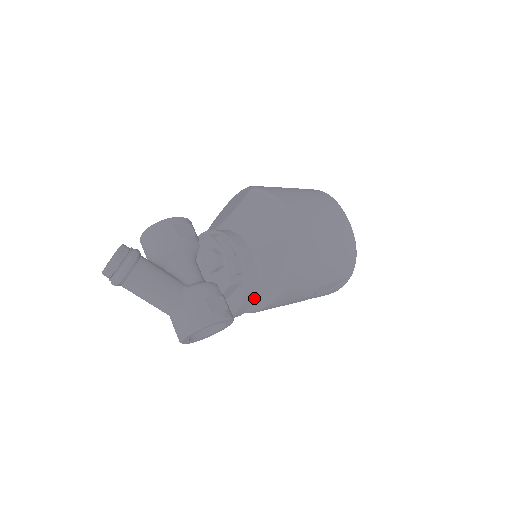
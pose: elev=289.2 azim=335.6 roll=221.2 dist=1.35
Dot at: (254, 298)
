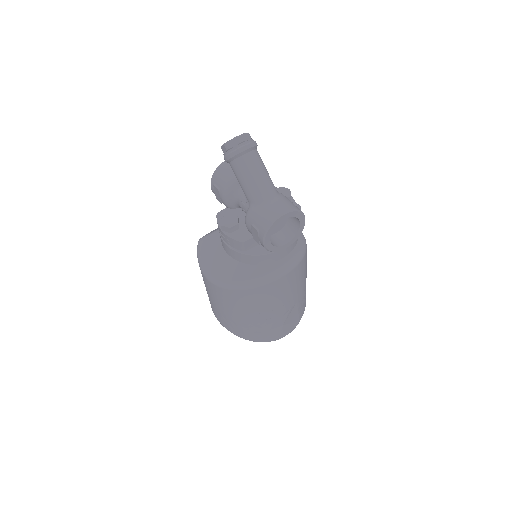
Dot at: occluded
